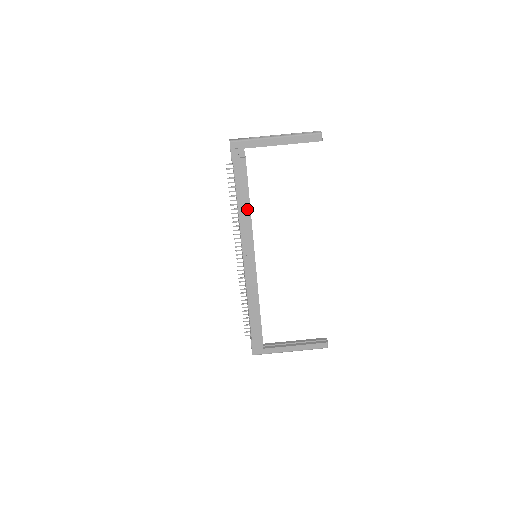
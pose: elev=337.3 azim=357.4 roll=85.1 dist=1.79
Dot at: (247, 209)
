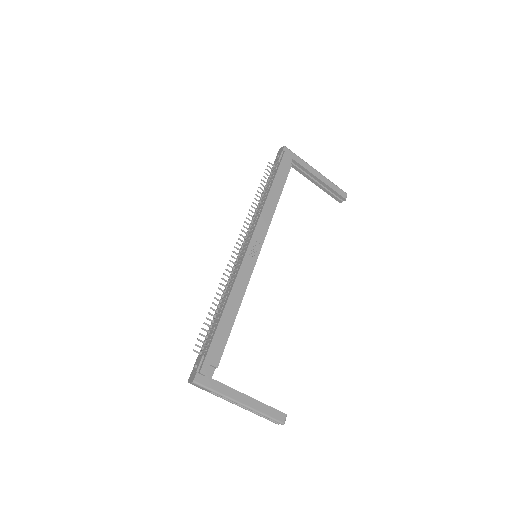
Dot at: (274, 202)
